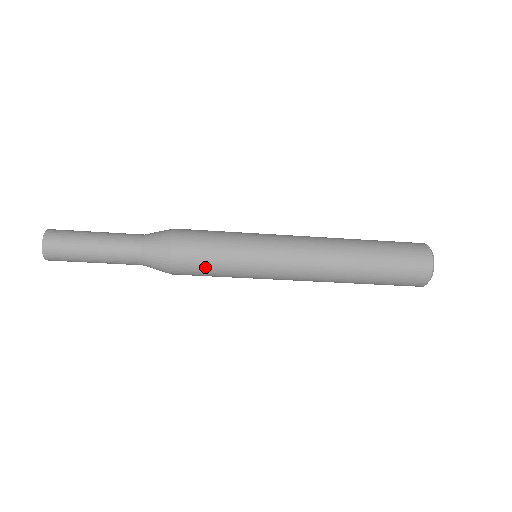
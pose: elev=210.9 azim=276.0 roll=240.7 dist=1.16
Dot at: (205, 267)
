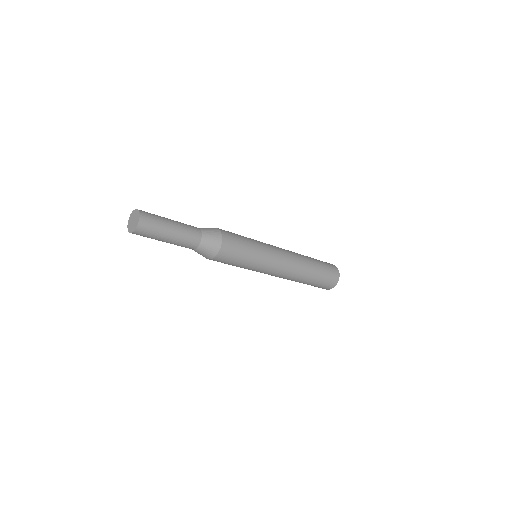
Dot at: (240, 249)
